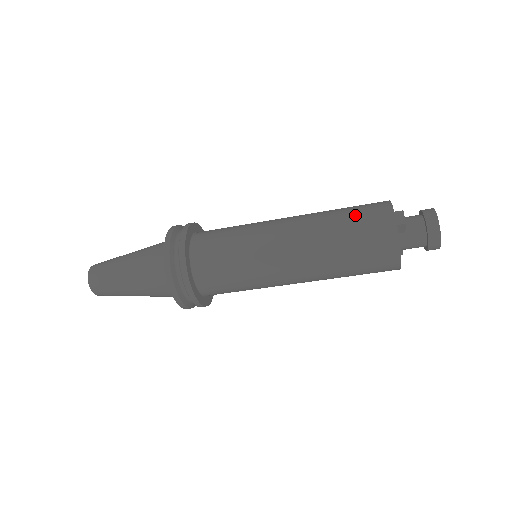
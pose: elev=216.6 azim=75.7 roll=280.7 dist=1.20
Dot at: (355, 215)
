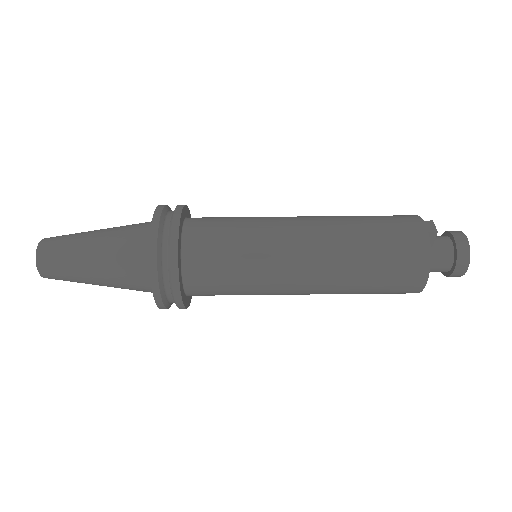
Dot at: (380, 218)
